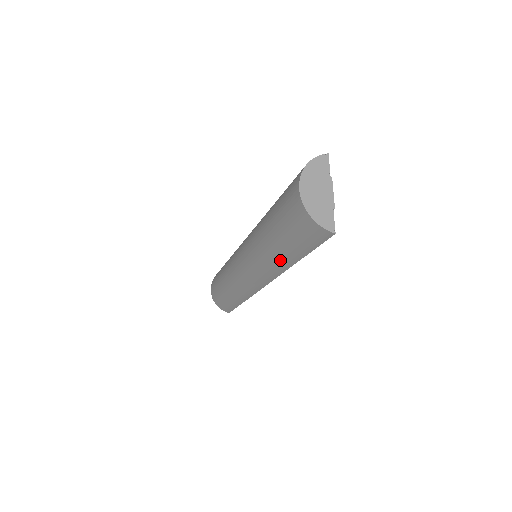
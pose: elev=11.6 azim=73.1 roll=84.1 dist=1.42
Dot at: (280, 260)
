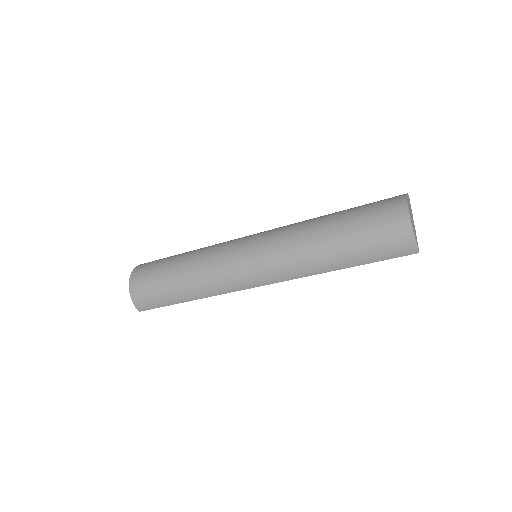
Dot at: (325, 262)
